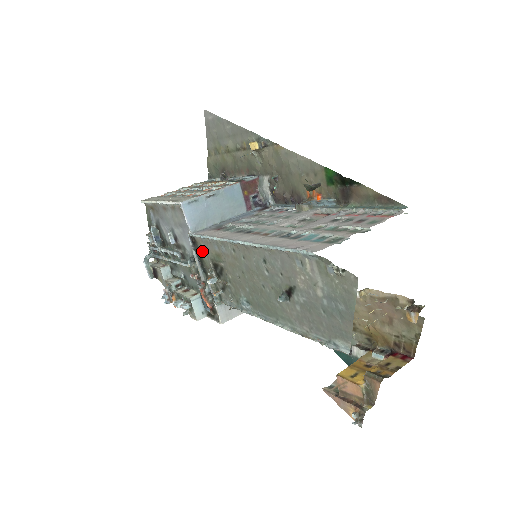
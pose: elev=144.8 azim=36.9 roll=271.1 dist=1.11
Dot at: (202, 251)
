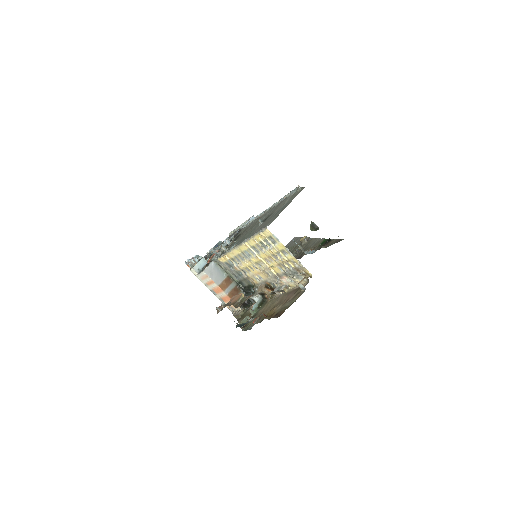
Dot at: (238, 234)
